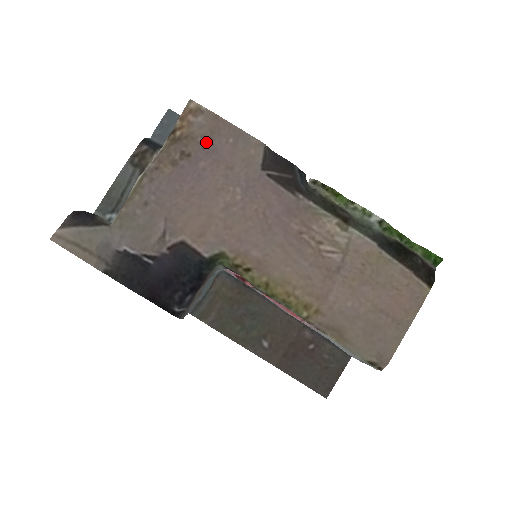
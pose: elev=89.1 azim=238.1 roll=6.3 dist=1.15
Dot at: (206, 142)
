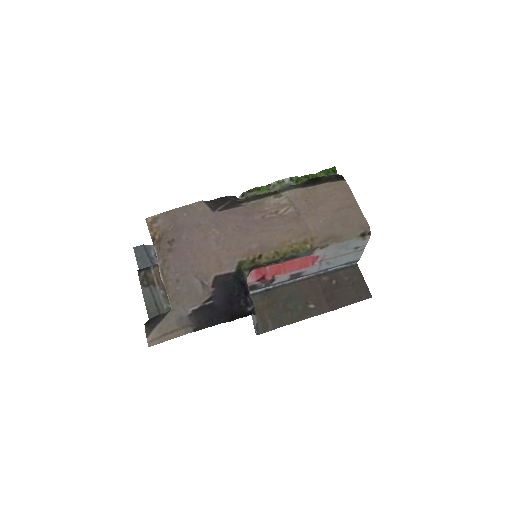
Dot at: (174, 227)
